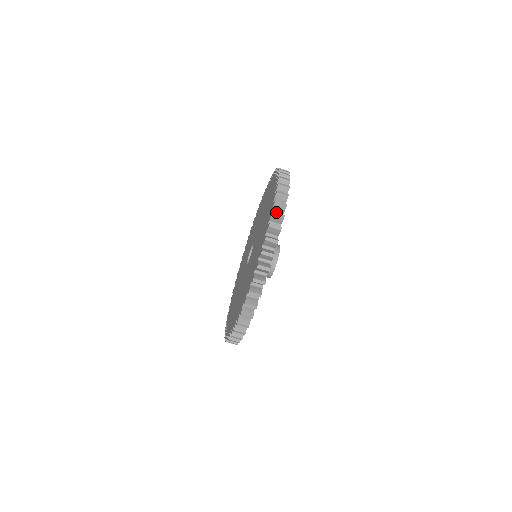
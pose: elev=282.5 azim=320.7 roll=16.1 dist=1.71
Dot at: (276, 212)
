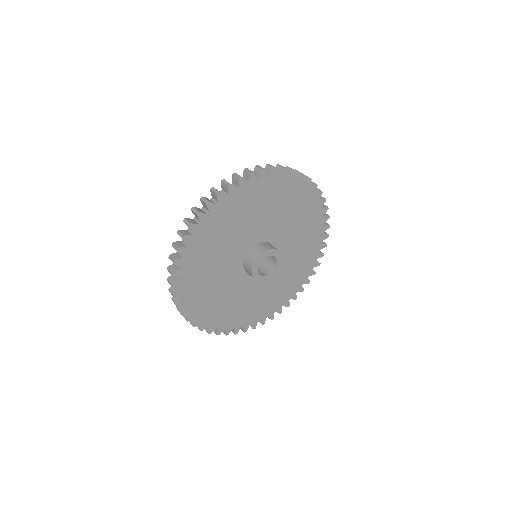
Dot at: (214, 188)
